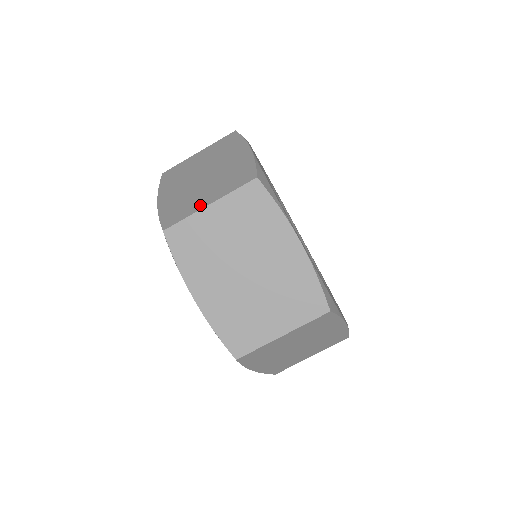
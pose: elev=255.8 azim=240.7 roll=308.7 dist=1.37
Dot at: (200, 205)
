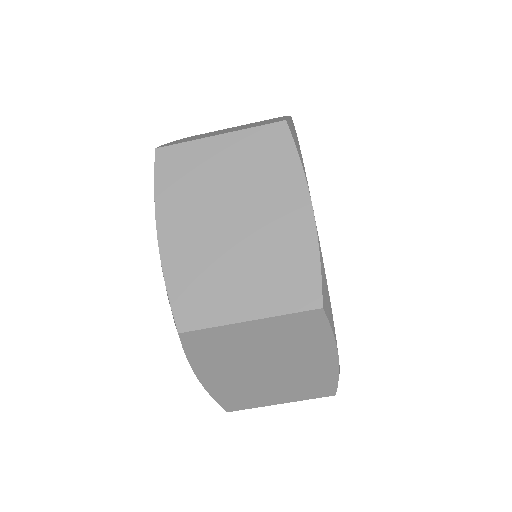
Dot at: (209, 136)
